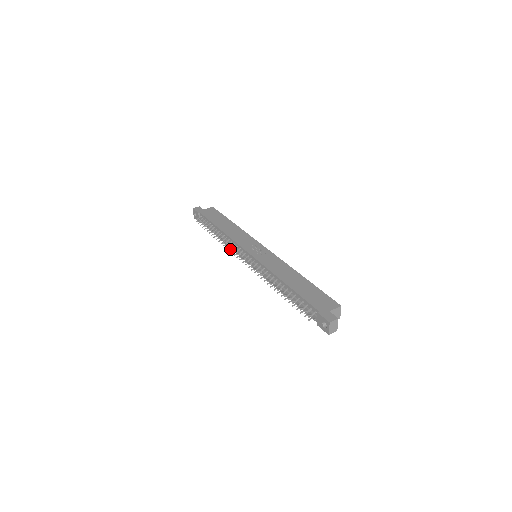
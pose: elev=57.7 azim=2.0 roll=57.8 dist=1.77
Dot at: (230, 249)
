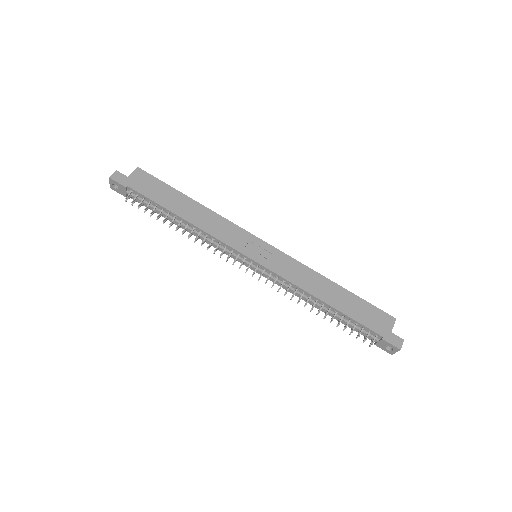
Dot at: (215, 251)
